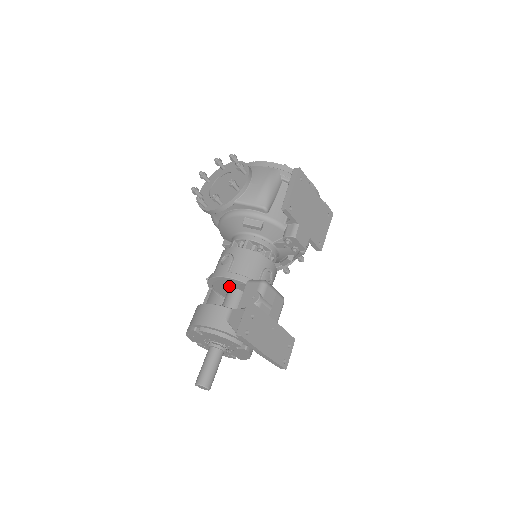
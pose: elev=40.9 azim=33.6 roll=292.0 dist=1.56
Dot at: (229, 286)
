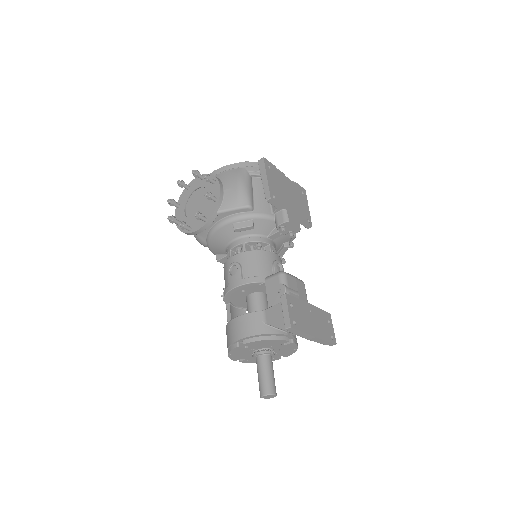
Dot at: (247, 293)
